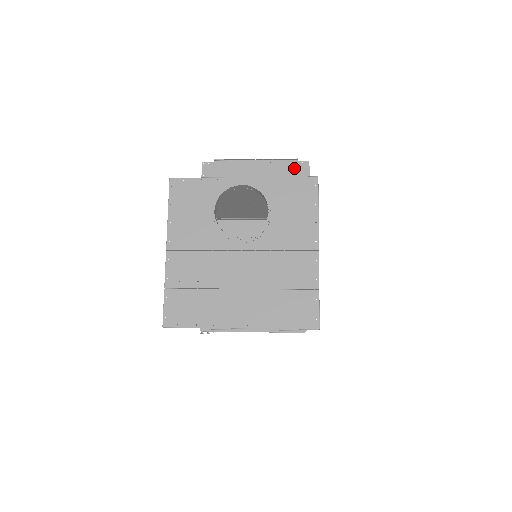
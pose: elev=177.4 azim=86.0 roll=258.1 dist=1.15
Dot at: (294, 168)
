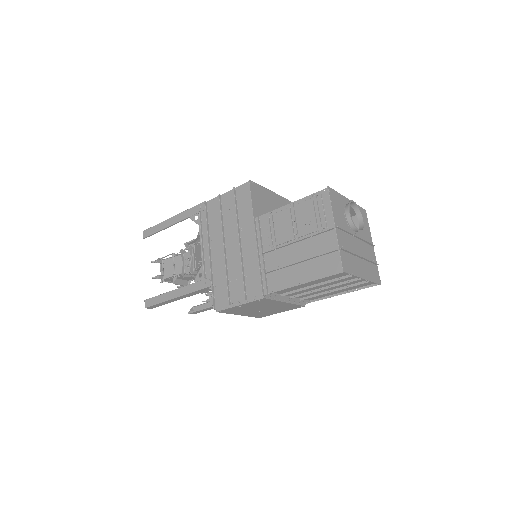
Dot at: (287, 203)
